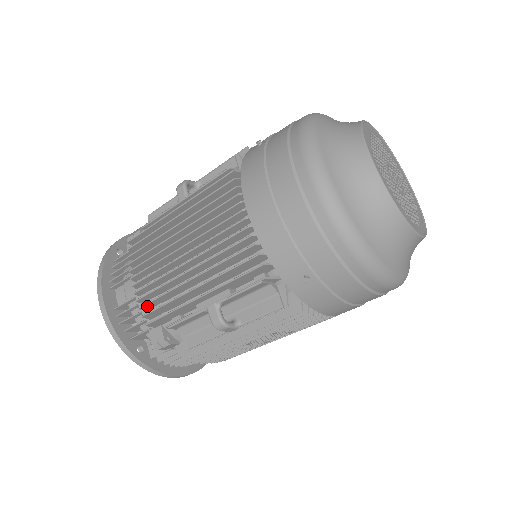
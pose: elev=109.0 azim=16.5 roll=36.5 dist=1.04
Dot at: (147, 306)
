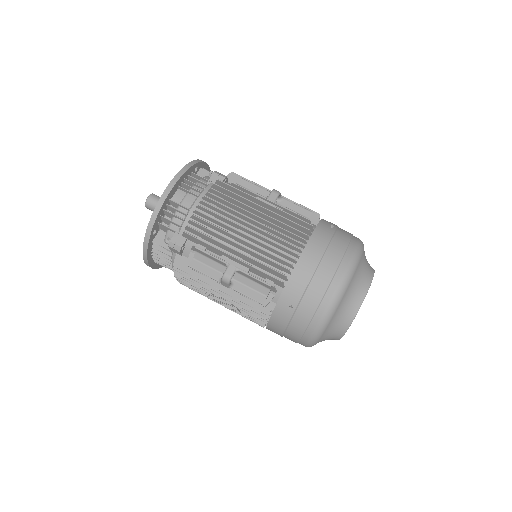
Dot at: (195, 224)
